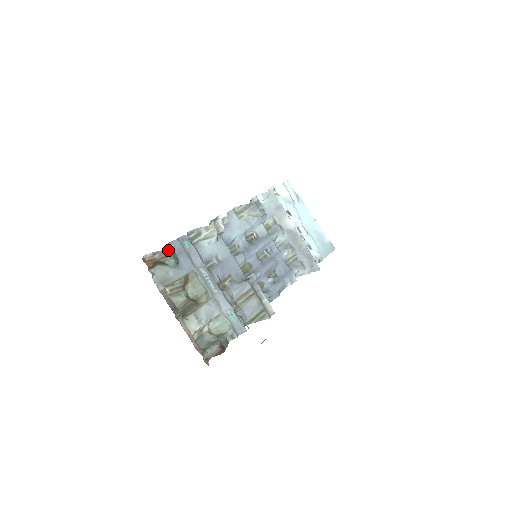
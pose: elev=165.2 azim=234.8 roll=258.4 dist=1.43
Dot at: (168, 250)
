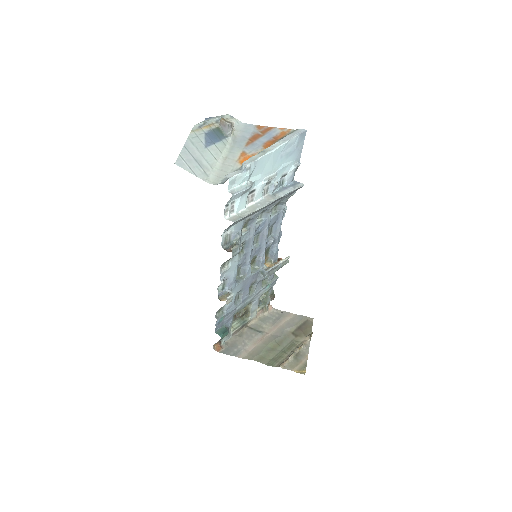
Dot at: occluded
